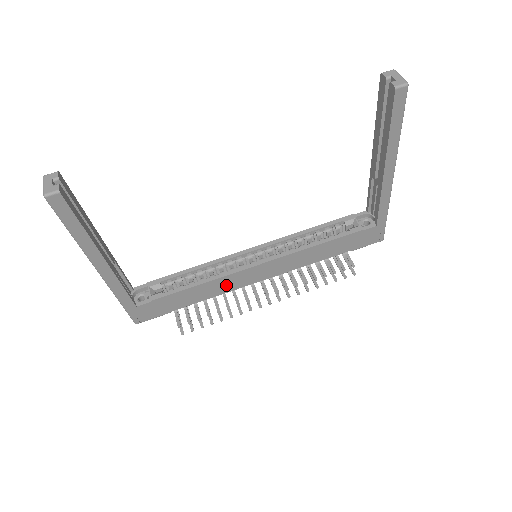
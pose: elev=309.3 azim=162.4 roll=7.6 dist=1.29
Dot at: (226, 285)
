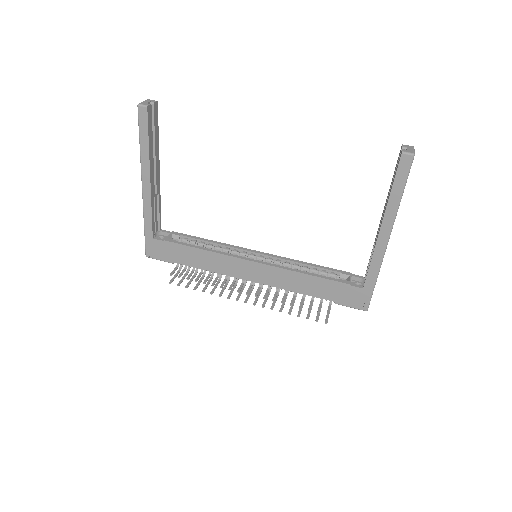
Dot at: (222, 265)
